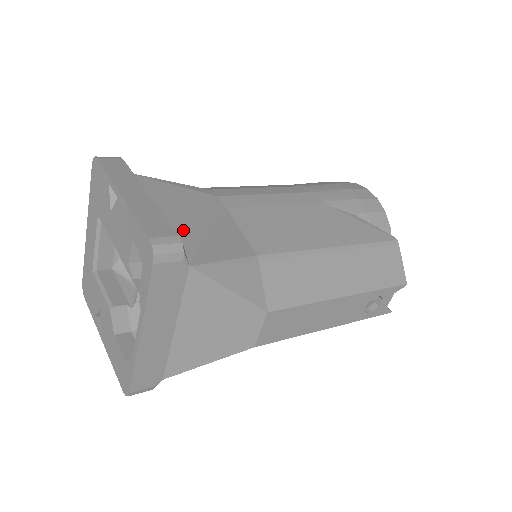
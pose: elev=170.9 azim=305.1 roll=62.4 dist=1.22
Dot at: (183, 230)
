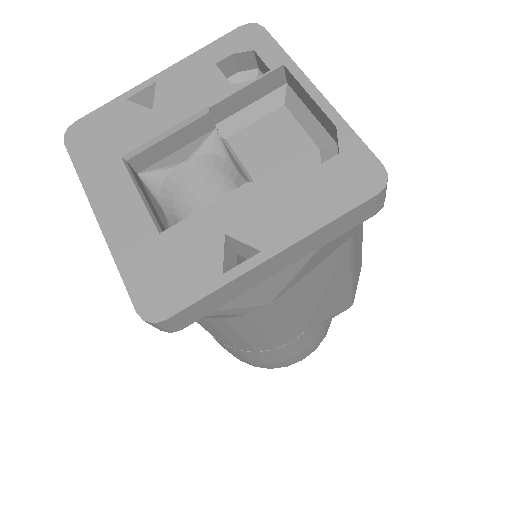
Dot at: occluded
